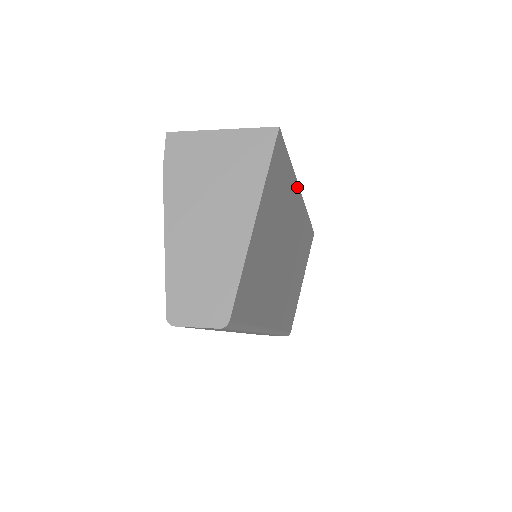
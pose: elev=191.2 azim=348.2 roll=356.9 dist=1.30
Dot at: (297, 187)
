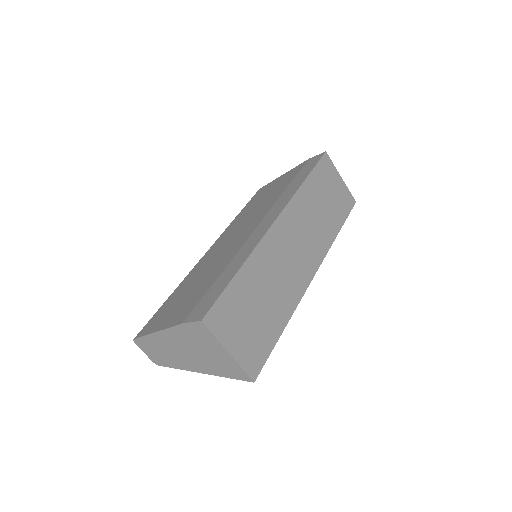
Dot at: (299, 298)
